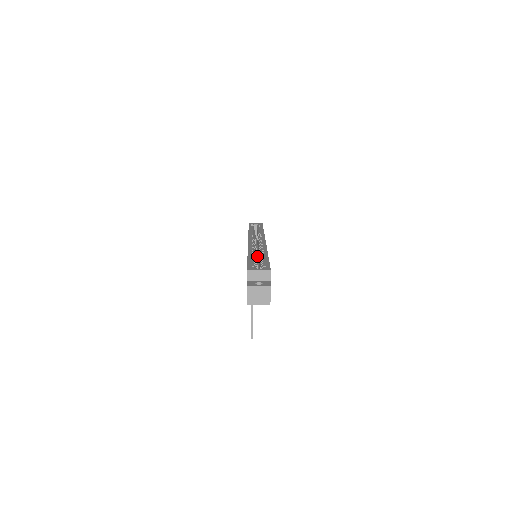
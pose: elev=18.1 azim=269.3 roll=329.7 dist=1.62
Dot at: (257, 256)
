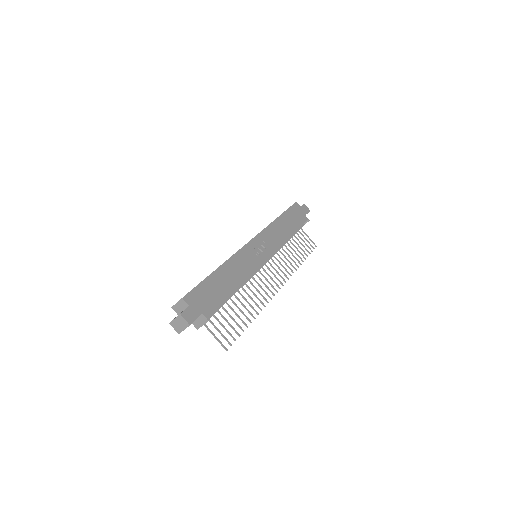
Dot at: occluded
